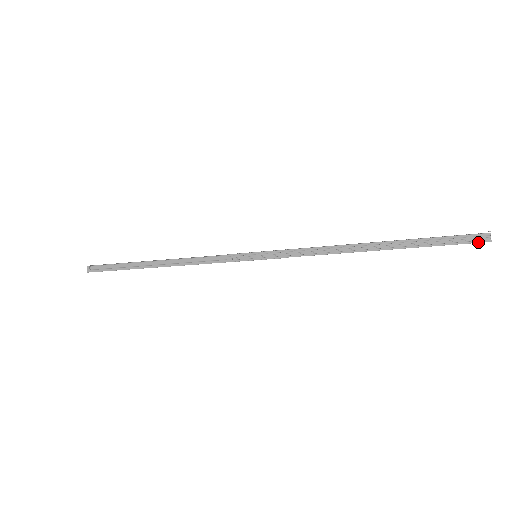
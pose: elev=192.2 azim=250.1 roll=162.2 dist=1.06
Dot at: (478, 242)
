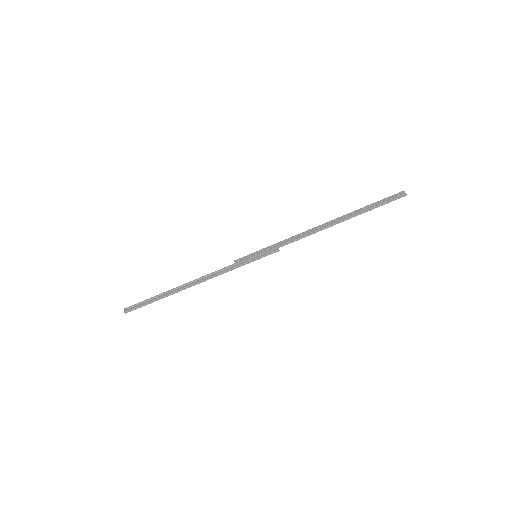
Dot at: (398, 196)
